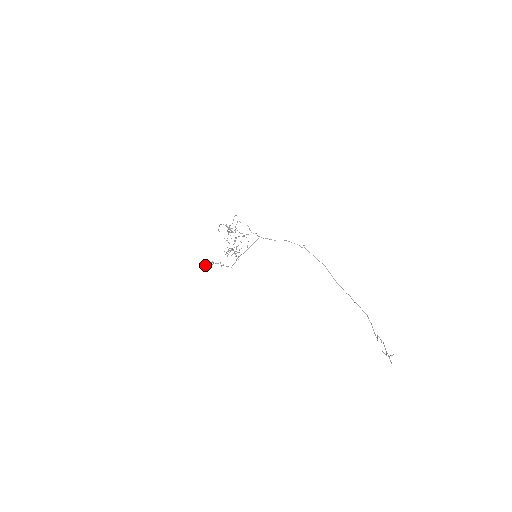
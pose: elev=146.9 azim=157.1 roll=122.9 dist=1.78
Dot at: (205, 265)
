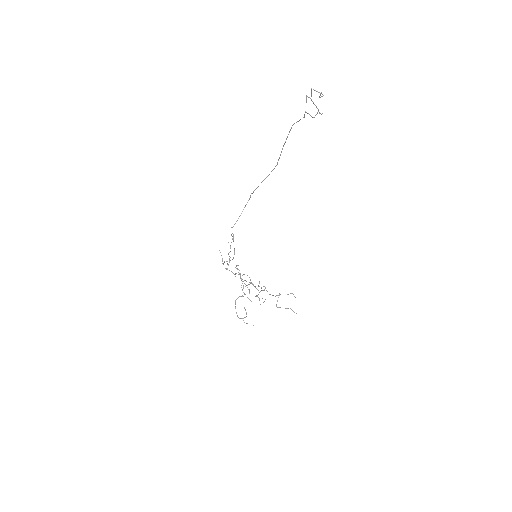
Dot at: (246, 323)
